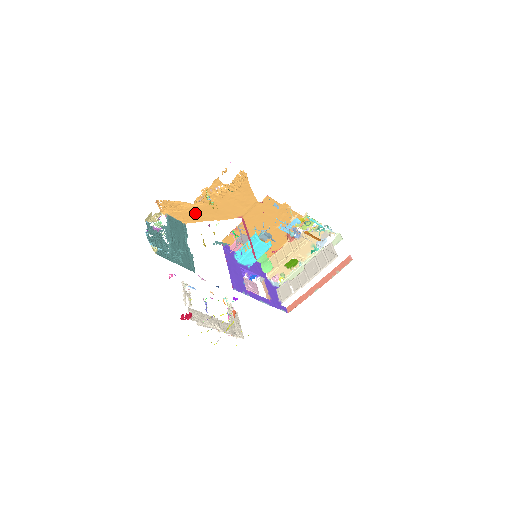
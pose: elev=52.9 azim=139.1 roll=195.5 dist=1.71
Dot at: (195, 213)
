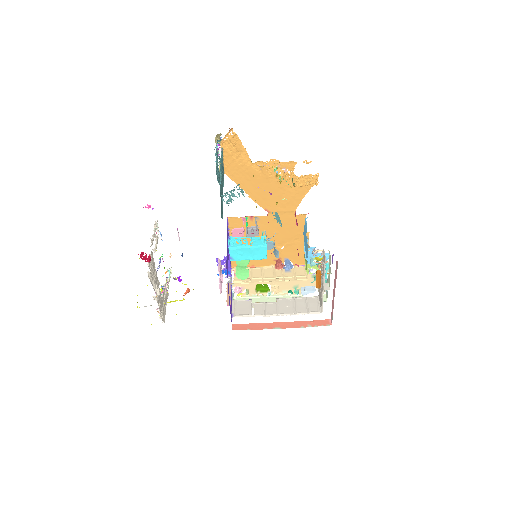
Dot at: (242, 172)
